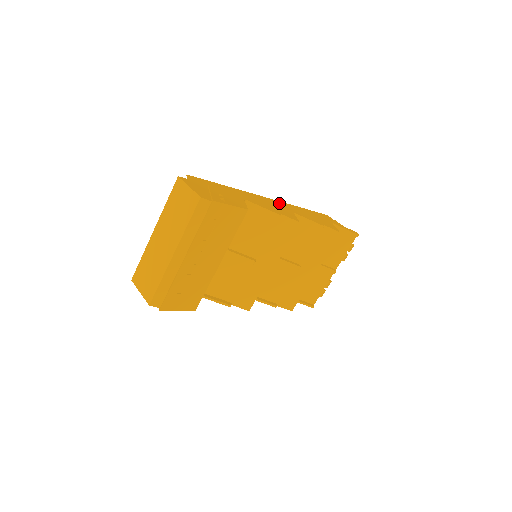
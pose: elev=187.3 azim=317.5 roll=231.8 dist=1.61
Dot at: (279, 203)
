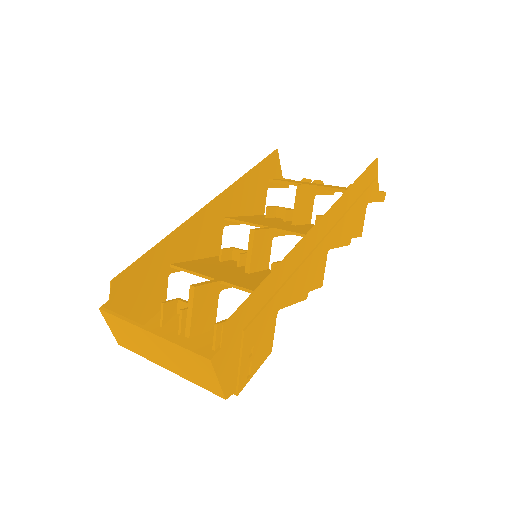
Dot at: (323, 227)
